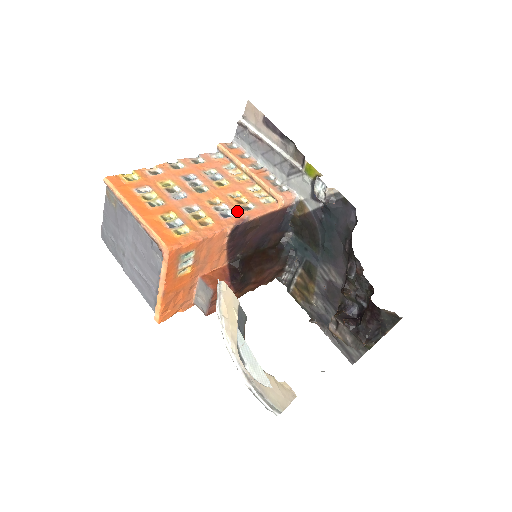
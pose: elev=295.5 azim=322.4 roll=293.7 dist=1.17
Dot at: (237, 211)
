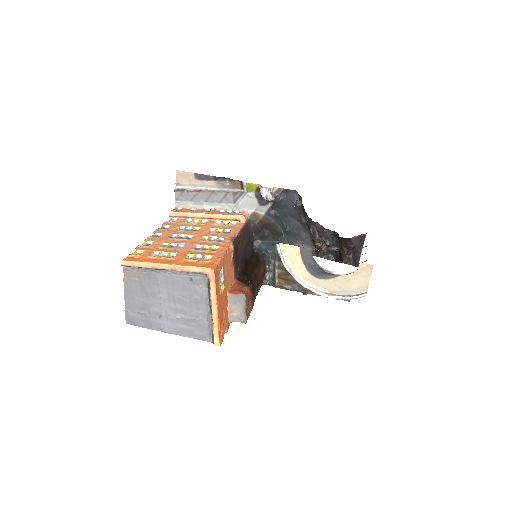
Dot at: (224, 236)
